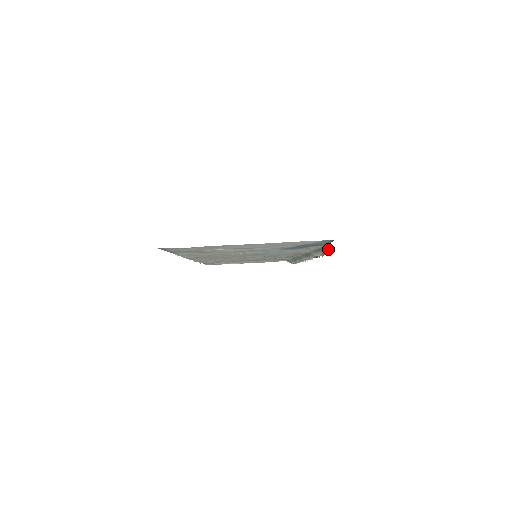
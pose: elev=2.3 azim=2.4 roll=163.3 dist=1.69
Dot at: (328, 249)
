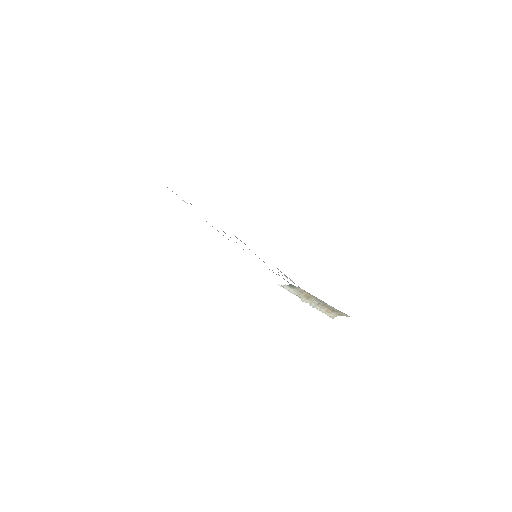
Dot at: occluded
